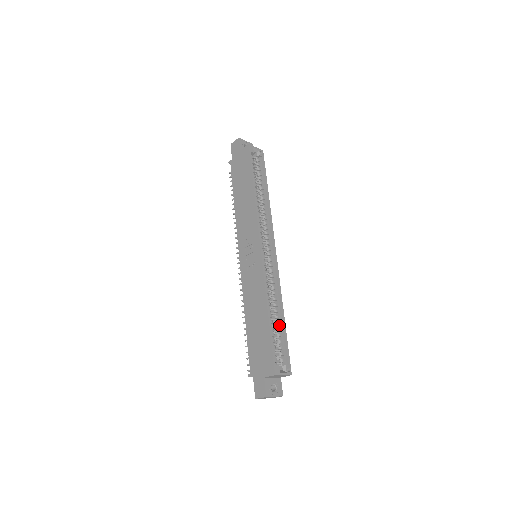
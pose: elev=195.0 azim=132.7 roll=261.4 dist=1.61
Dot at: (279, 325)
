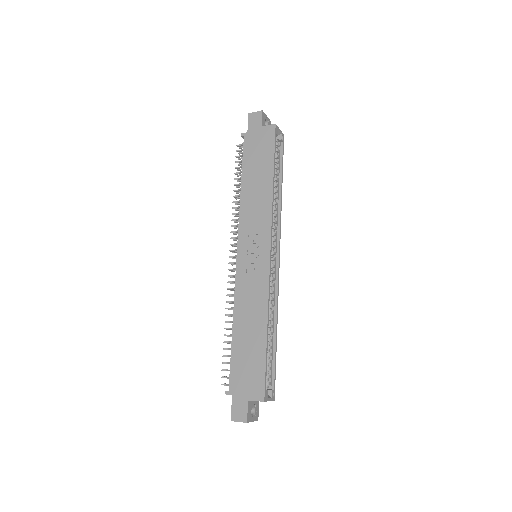
Dot at: (270, 342)
